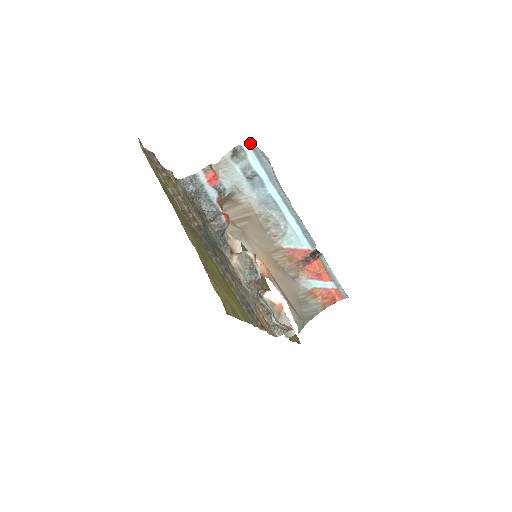
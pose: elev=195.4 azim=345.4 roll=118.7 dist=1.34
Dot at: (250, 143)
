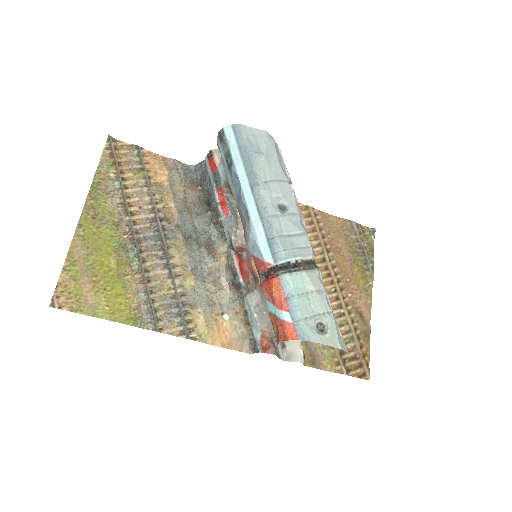
Dot at: (234, 124)
